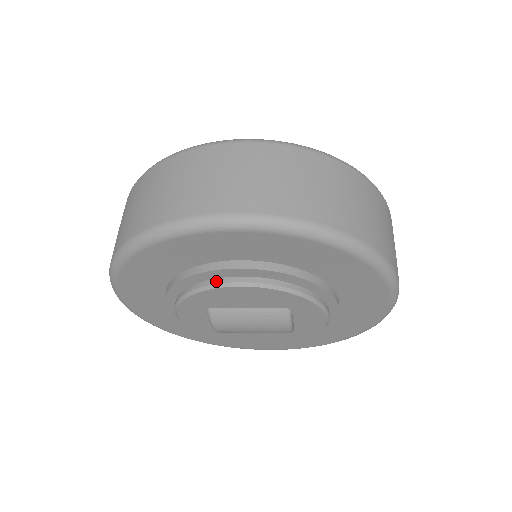
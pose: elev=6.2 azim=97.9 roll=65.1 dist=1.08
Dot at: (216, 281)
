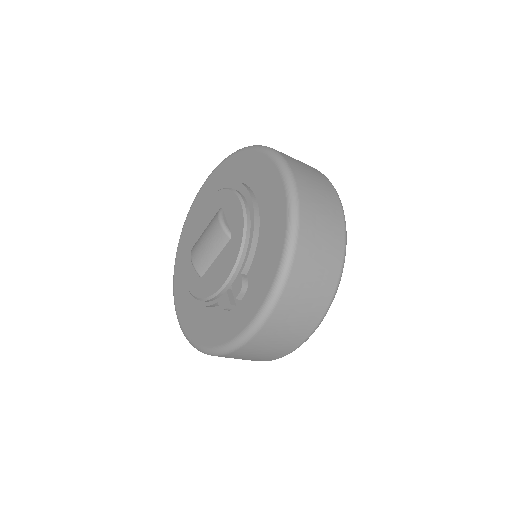
Dot at: occluded
